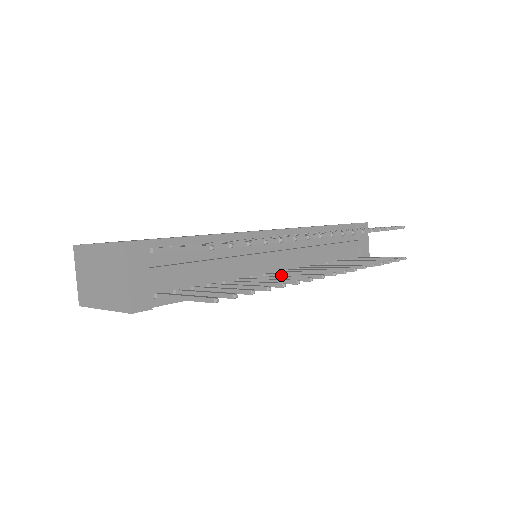
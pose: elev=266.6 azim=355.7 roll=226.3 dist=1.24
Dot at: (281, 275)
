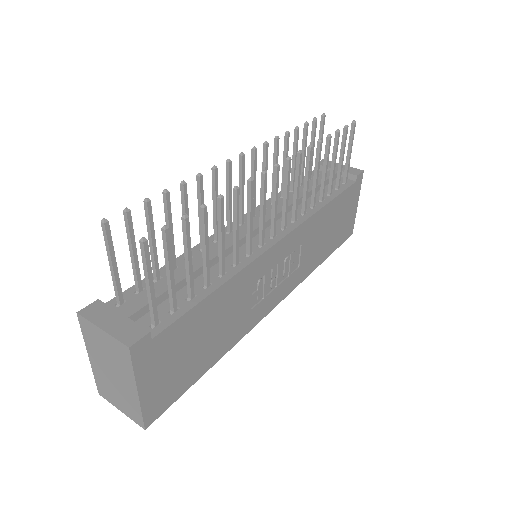
Dot at: (260, 225)
